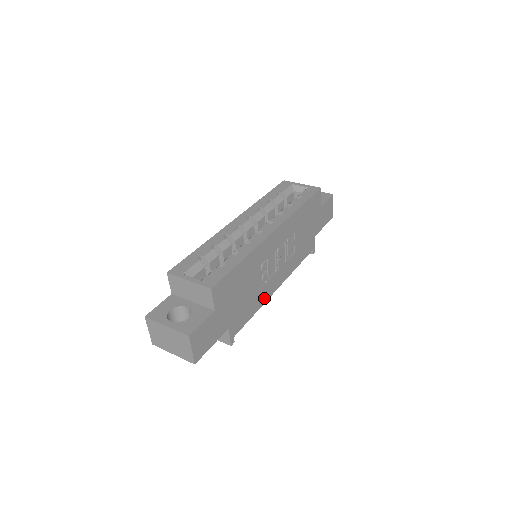
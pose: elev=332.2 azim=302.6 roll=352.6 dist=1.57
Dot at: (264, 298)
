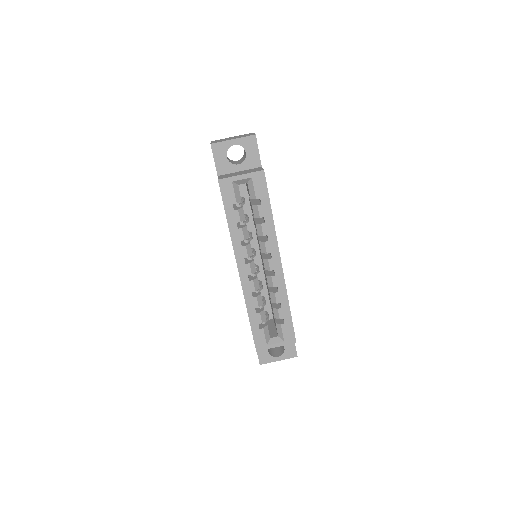
Dot at: occluded
